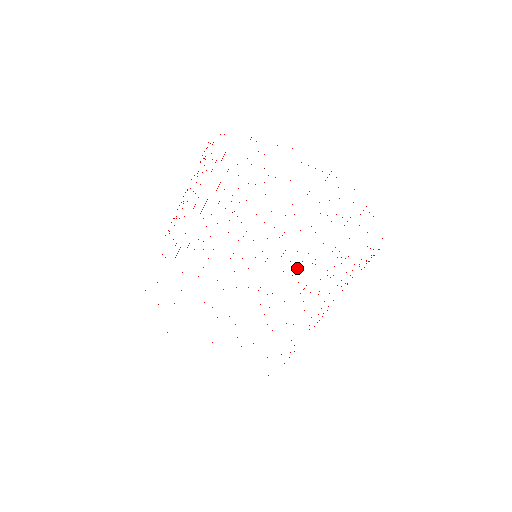
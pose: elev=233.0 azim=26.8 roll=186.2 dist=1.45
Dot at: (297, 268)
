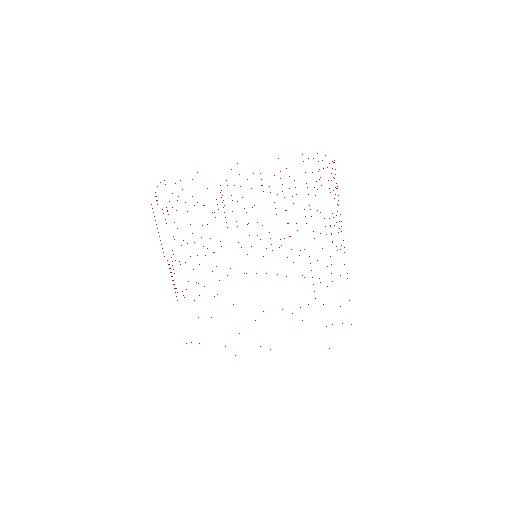
Dot at: occluded
